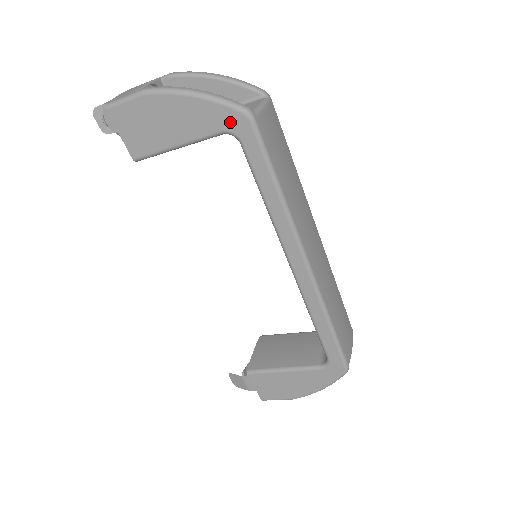
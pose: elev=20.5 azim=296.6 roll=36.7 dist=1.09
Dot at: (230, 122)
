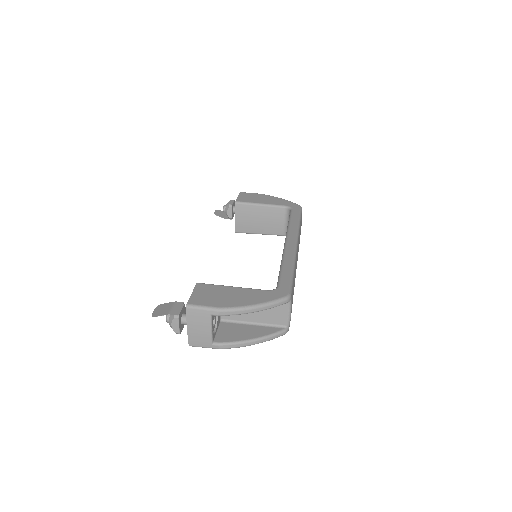
Dot at: occluded
